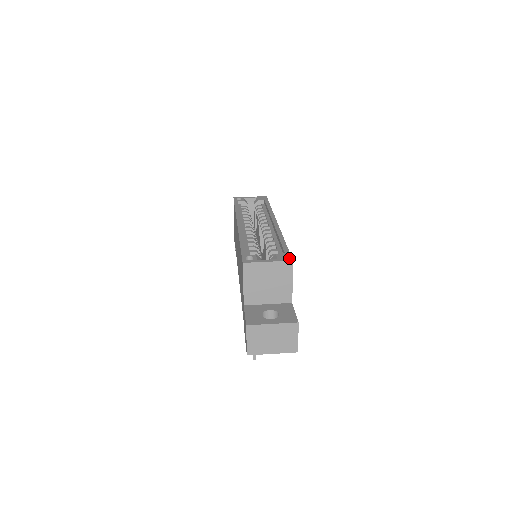
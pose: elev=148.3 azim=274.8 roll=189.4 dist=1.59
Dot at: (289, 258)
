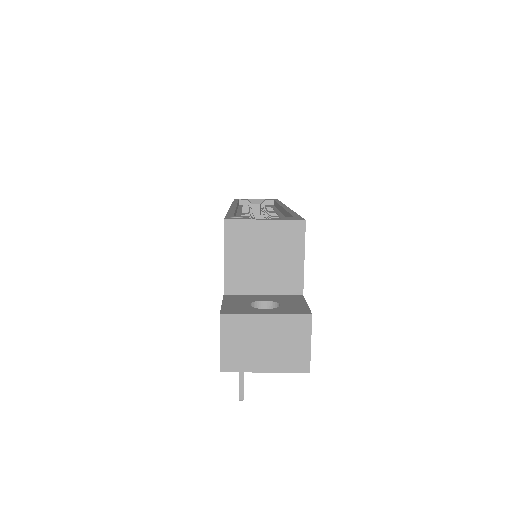
Dot at: (300, 218)
